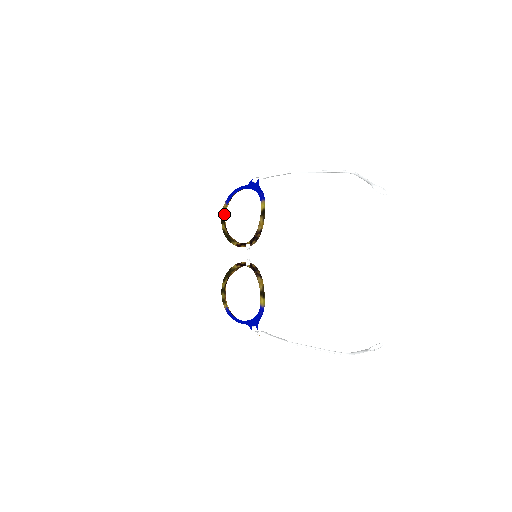
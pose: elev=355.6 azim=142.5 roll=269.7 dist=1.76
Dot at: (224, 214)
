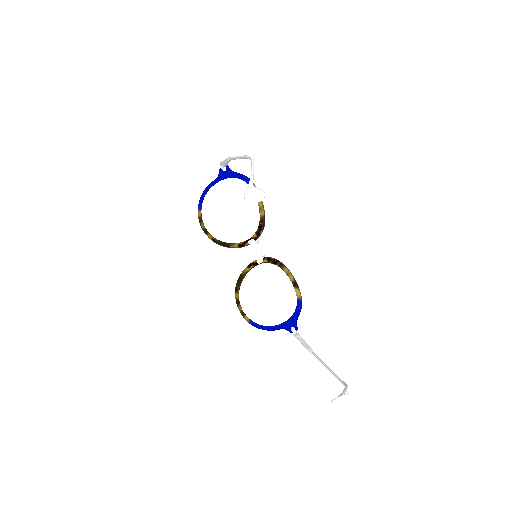
Dot at: (203, 223)
